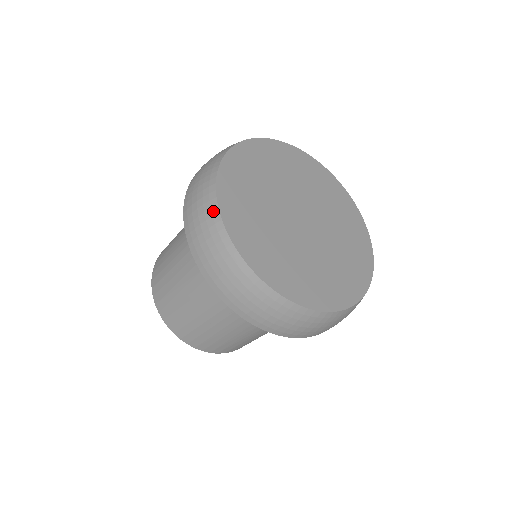
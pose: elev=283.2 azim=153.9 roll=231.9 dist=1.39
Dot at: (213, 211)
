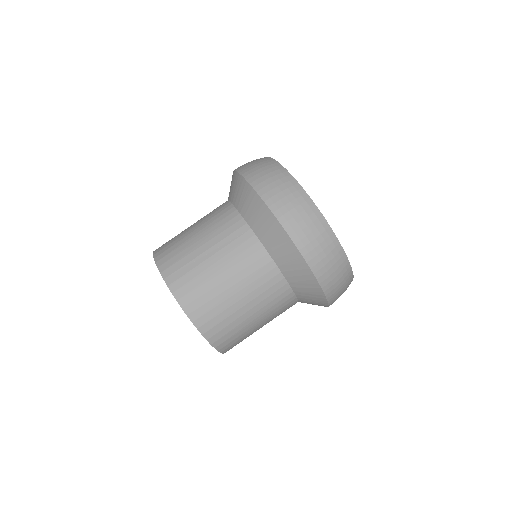
Dot at: occluded
